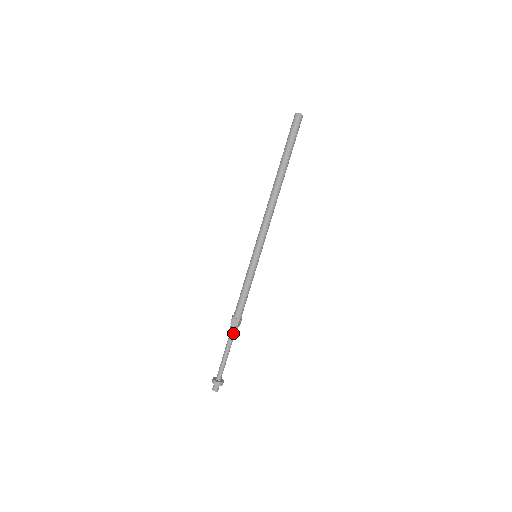
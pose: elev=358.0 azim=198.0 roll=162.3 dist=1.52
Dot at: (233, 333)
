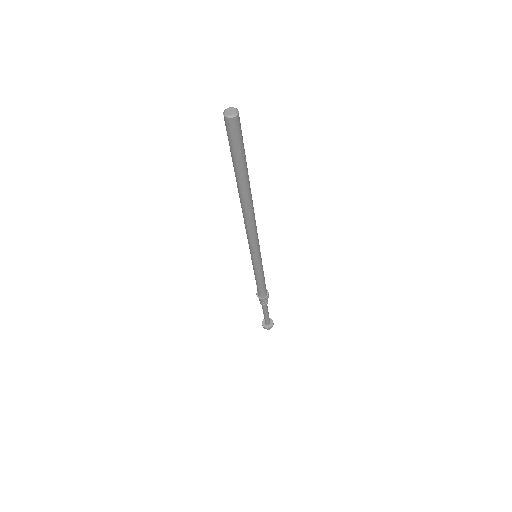
Dot at: (267, 303)
